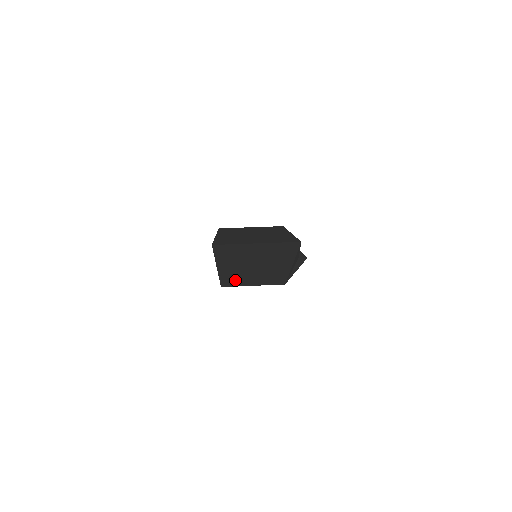
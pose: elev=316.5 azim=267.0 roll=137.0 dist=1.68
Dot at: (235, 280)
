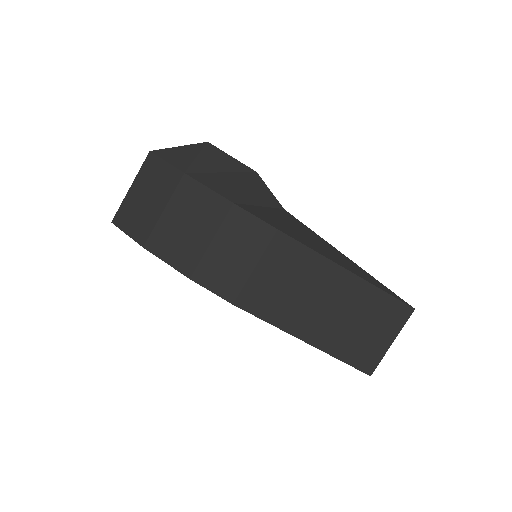
Dot at: occluded
